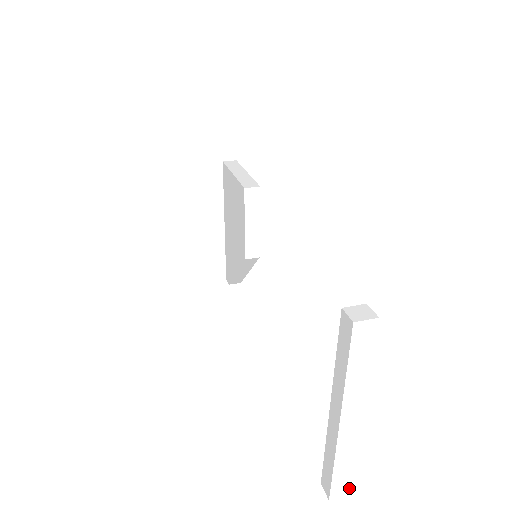
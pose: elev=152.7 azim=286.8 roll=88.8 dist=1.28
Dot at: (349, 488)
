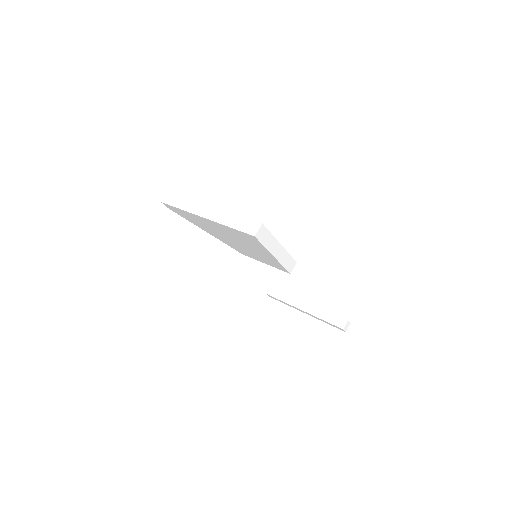
Dot at: occluded
